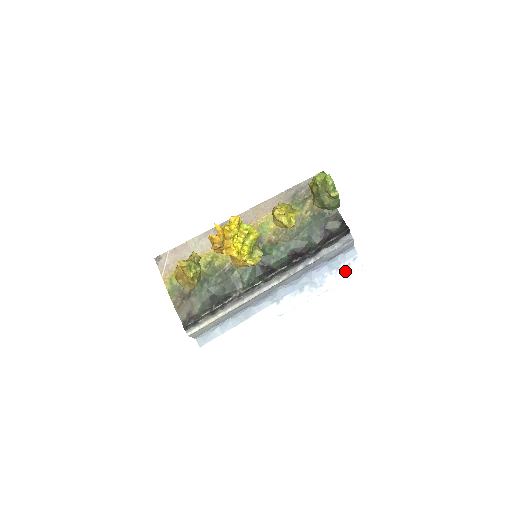
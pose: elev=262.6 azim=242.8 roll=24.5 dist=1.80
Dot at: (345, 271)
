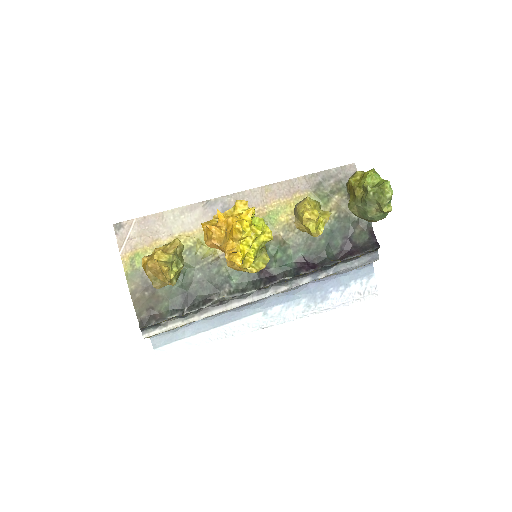
Dot at: (354, 290)
